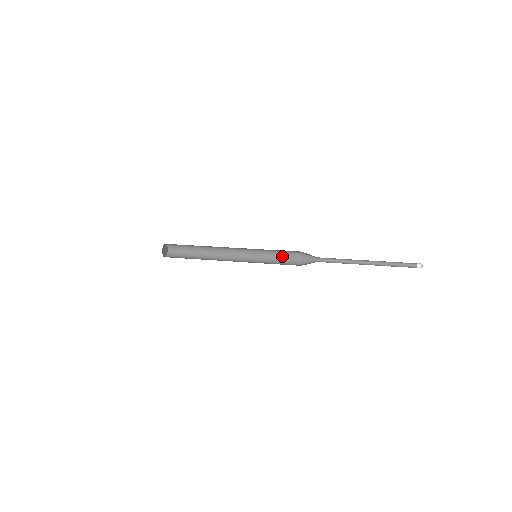
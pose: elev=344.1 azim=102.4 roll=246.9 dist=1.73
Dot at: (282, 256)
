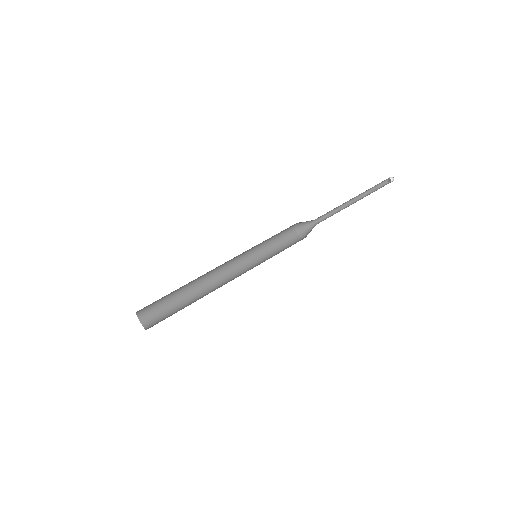
Dot at: (278, 244)
